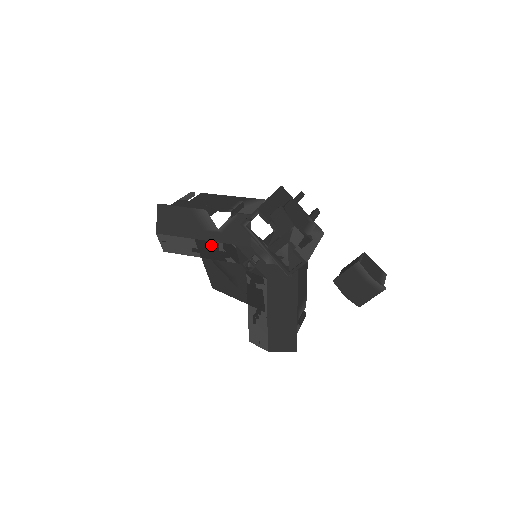
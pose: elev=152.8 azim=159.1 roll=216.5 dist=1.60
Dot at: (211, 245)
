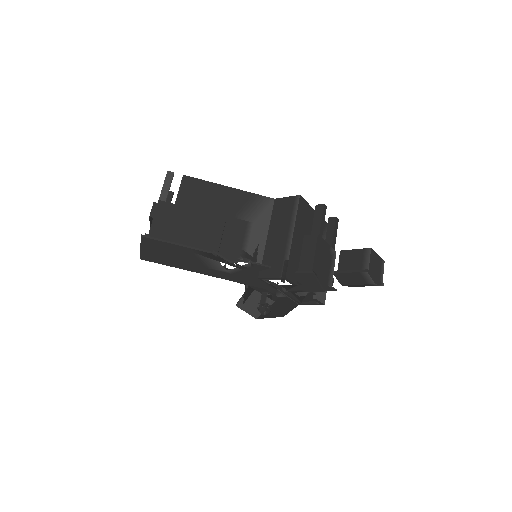
Dot at: occluded
